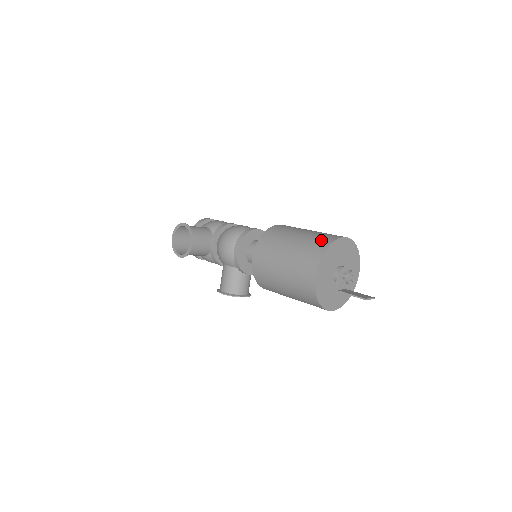
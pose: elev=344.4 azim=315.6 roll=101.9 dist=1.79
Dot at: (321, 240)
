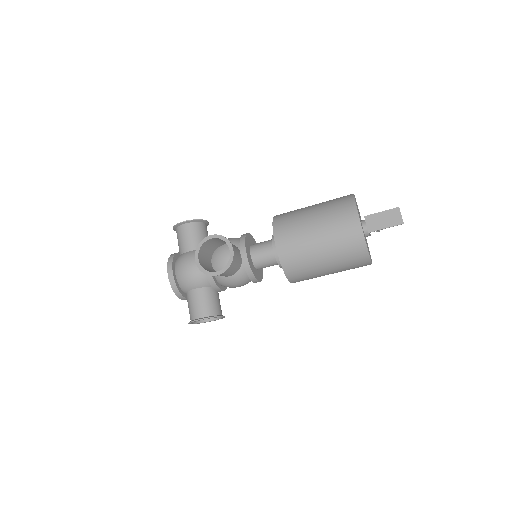
Dot at: occluded
